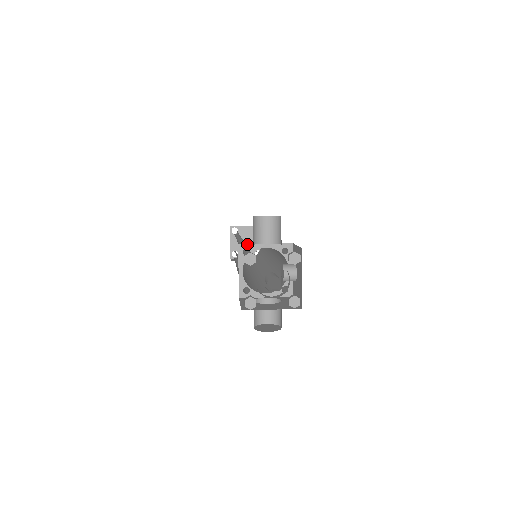
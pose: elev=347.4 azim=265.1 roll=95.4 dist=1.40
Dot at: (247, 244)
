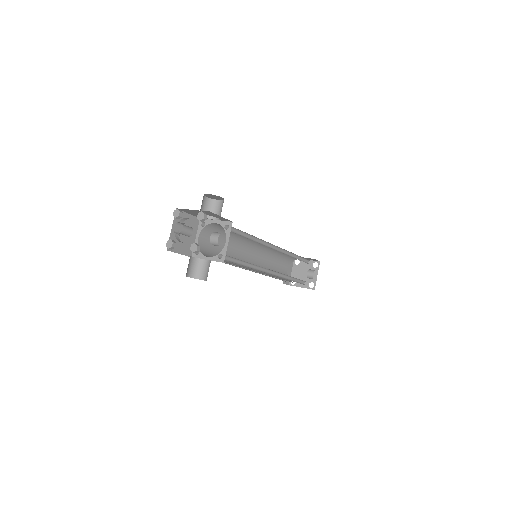
Dot at: occluded
